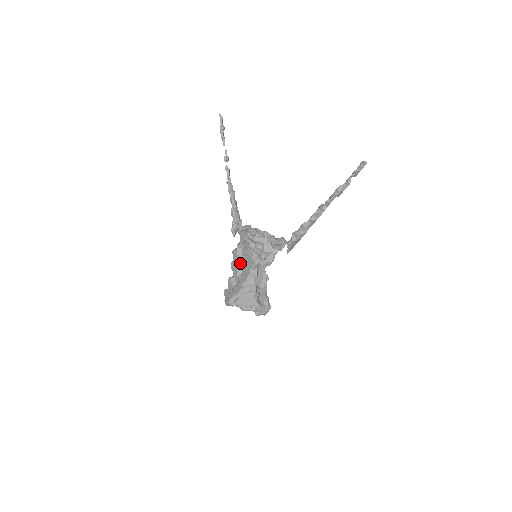
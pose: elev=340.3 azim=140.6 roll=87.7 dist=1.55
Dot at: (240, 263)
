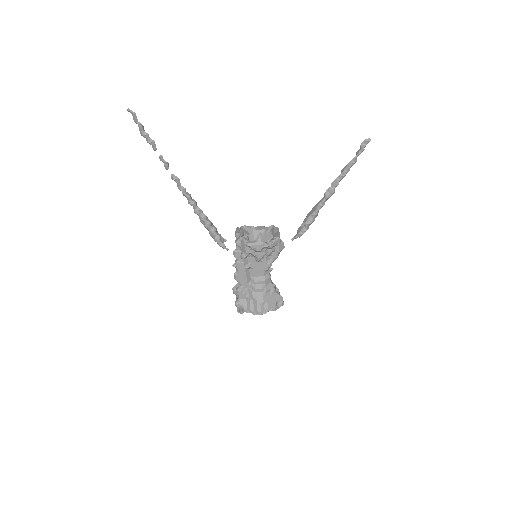
Dot at: (248, 272)
